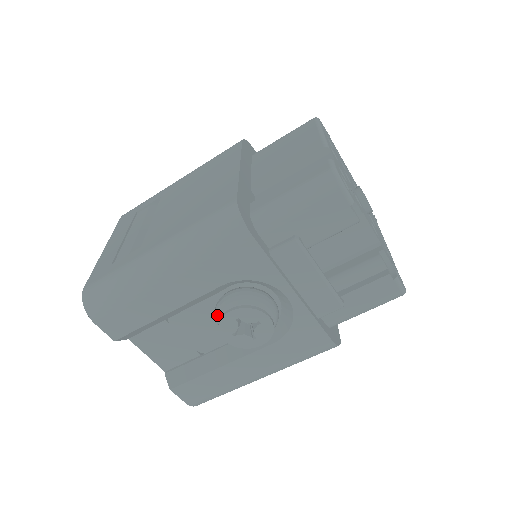
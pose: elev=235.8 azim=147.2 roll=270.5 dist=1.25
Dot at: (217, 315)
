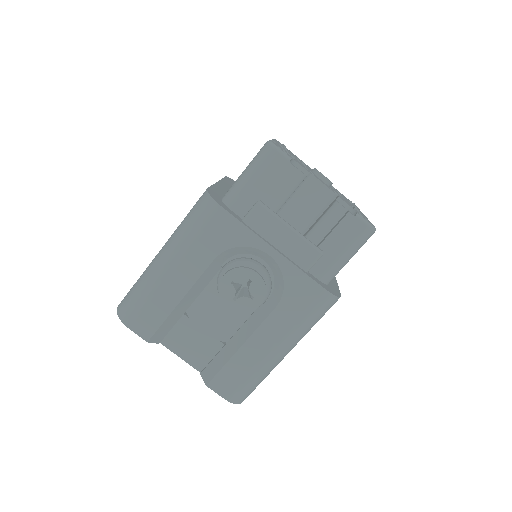
Dot at: (218, 289)
